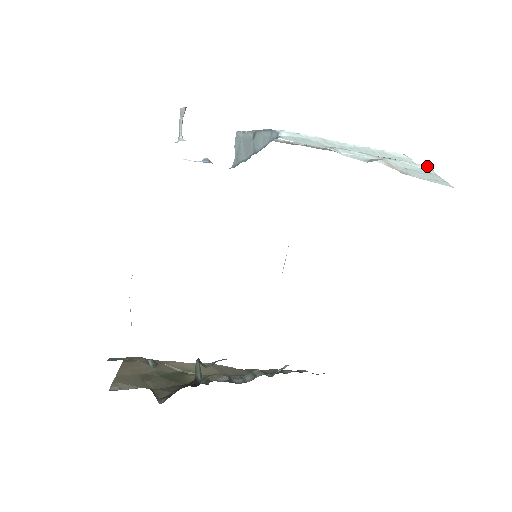
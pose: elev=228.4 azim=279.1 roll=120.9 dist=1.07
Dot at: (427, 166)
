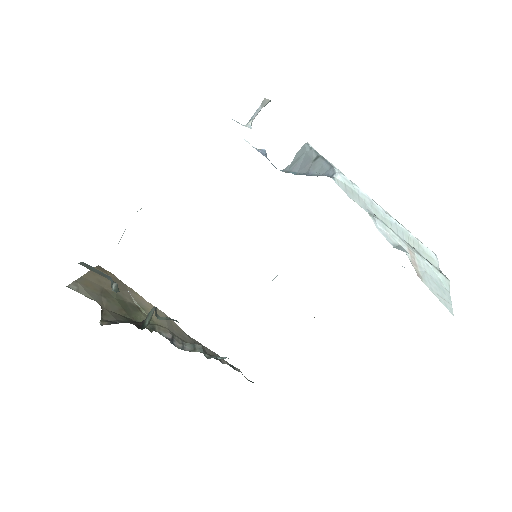
Dot at: (447, 279)
